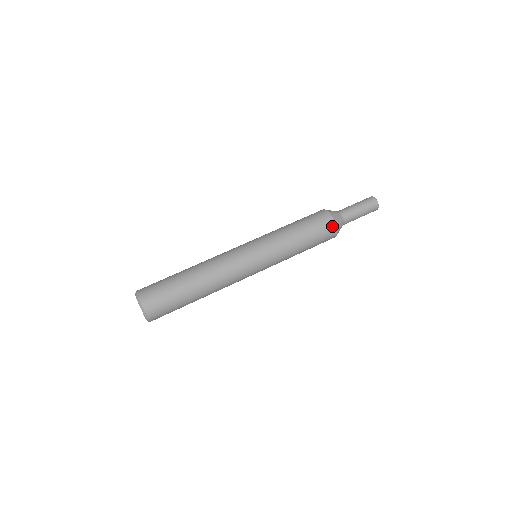
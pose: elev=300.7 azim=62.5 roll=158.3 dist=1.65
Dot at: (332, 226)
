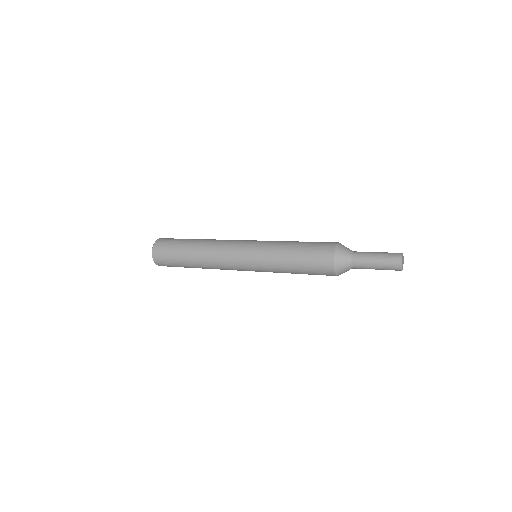
Dot at: (333, 243)
